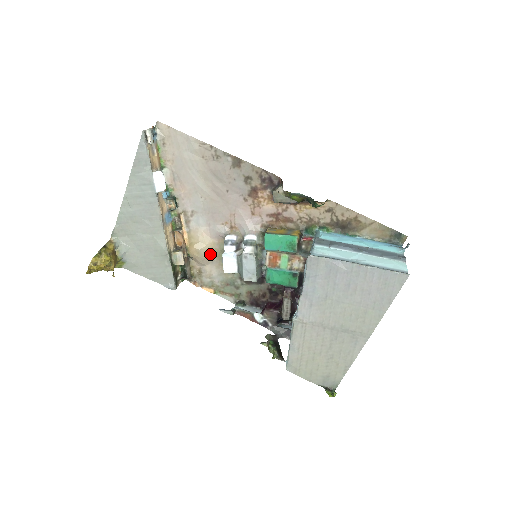
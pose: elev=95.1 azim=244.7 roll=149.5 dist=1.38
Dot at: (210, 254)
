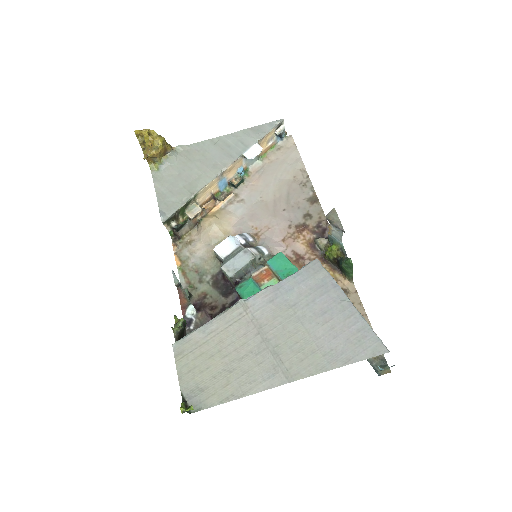
Dot at: (216, 236)
